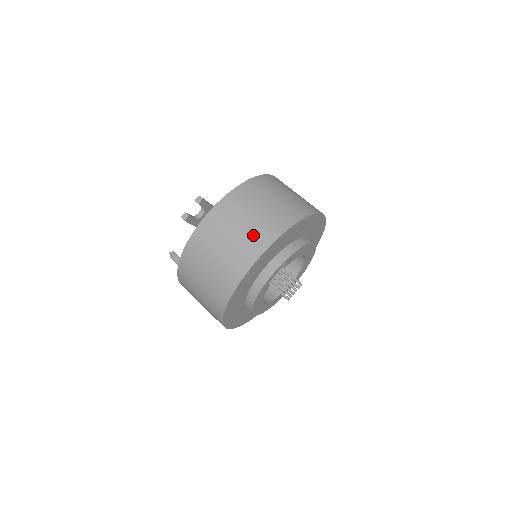
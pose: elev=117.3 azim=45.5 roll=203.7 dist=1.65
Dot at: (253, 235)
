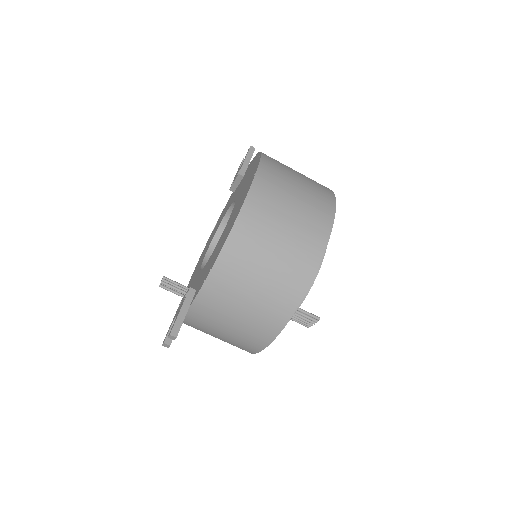
Dot at: (250, 332)
